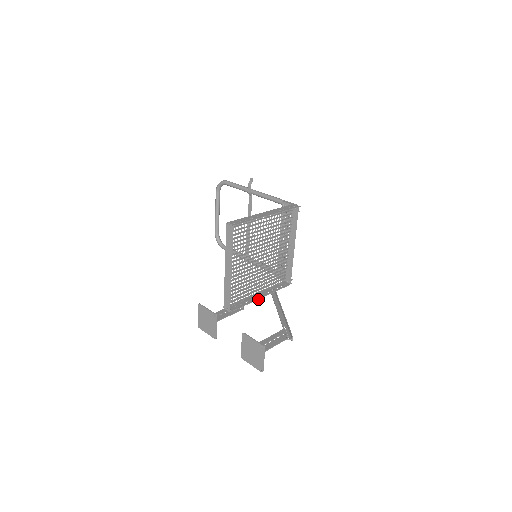
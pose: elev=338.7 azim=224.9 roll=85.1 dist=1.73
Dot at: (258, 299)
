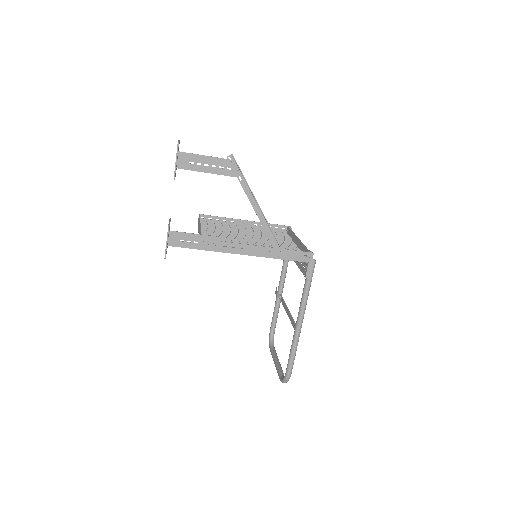
Dot at: (250, 245)
